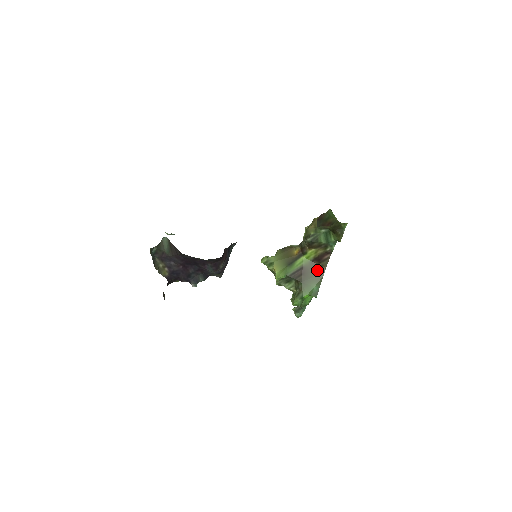
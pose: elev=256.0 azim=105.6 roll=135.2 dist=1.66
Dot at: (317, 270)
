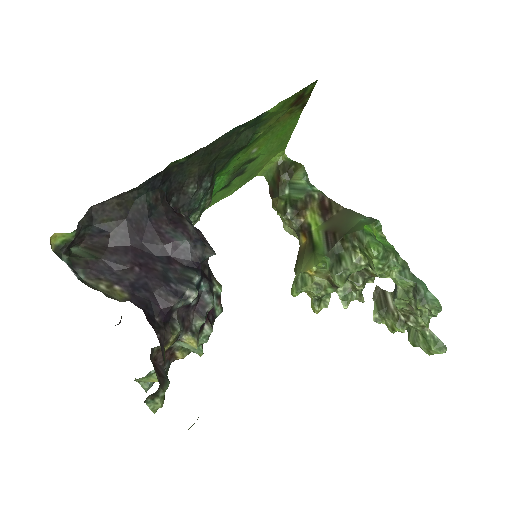
Dot at: (339, 217)
